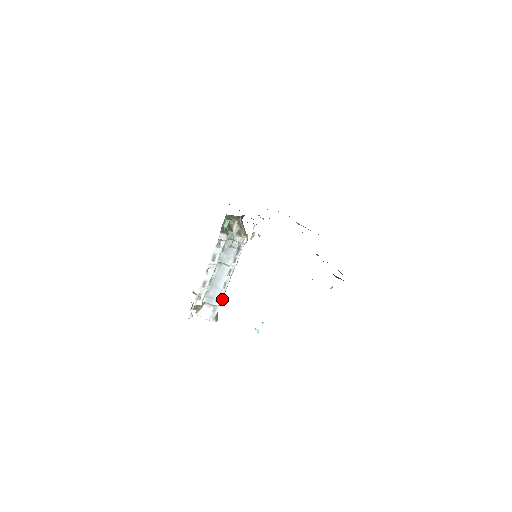
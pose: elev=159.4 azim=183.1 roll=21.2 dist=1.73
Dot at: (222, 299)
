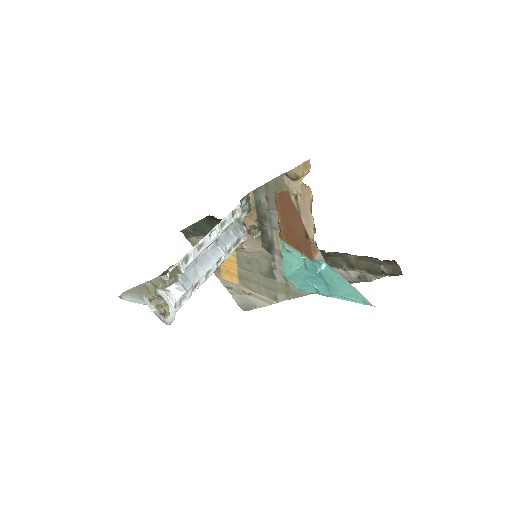
Dot at: occluded
